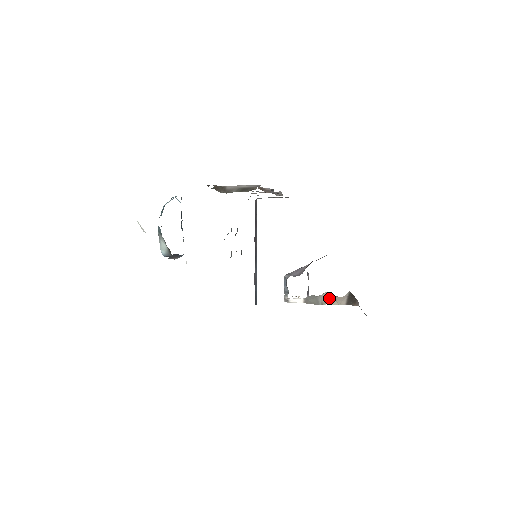
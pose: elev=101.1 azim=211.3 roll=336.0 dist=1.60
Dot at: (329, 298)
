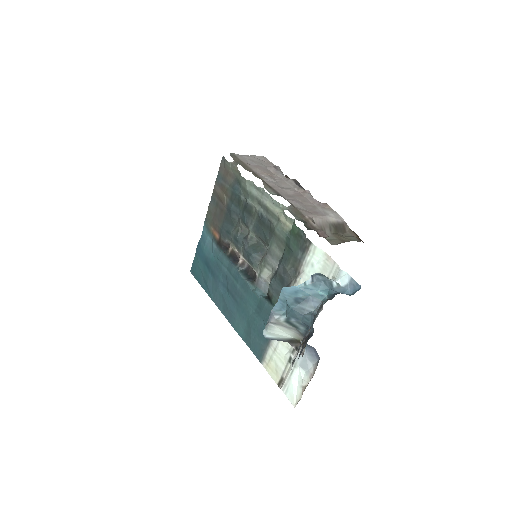
Dot at: occluded
